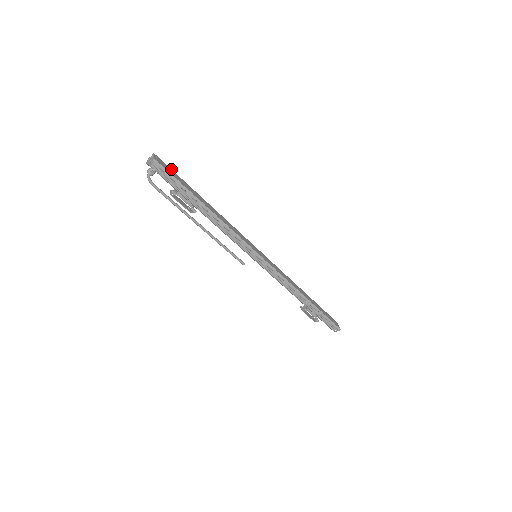
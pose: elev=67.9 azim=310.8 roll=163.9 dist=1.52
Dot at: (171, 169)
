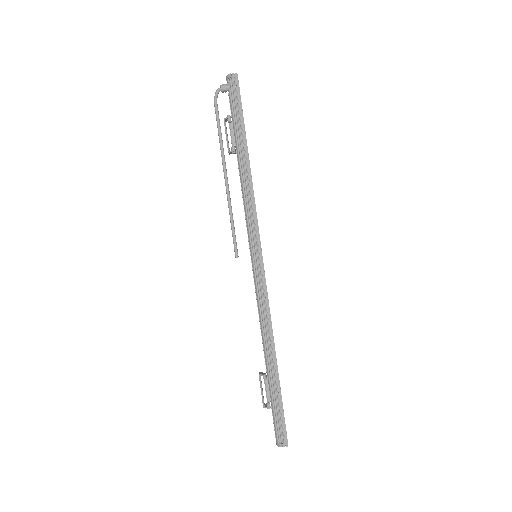
Dot at: occluded
